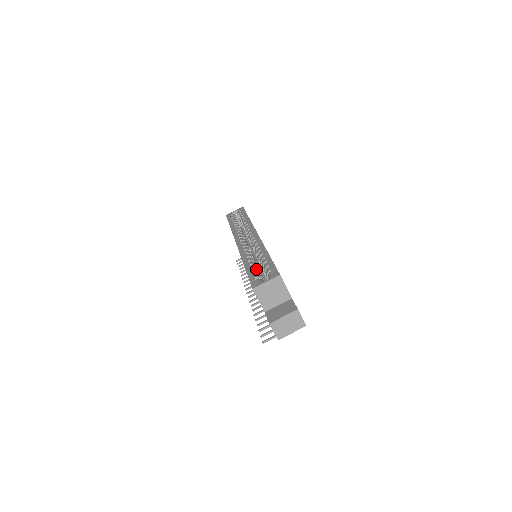
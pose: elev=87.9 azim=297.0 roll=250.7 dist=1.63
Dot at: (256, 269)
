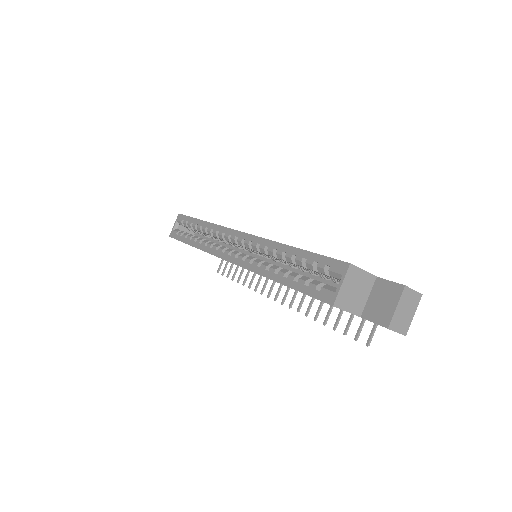
Dot at: (298, 276)
